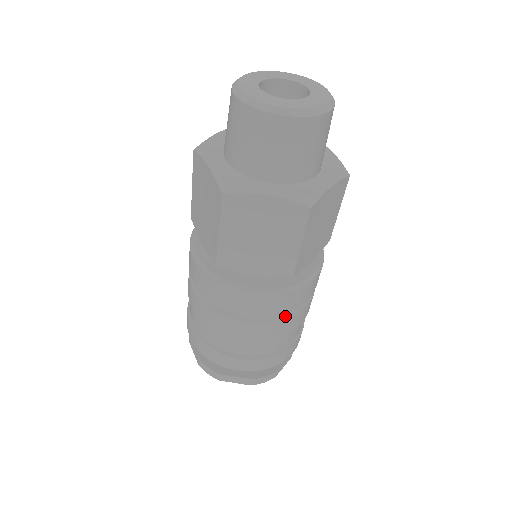
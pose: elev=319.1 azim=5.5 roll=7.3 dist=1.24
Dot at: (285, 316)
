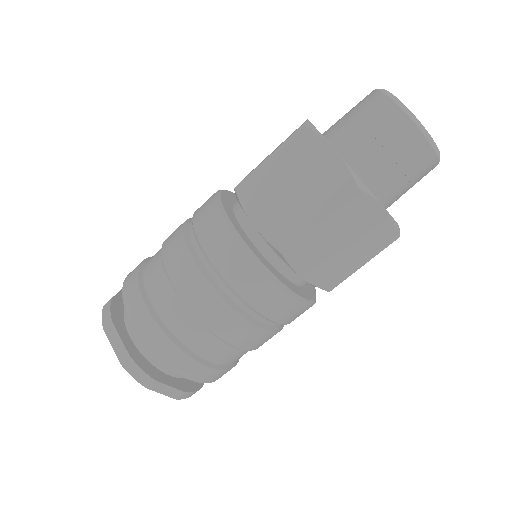
Dot at: (231, 302)
